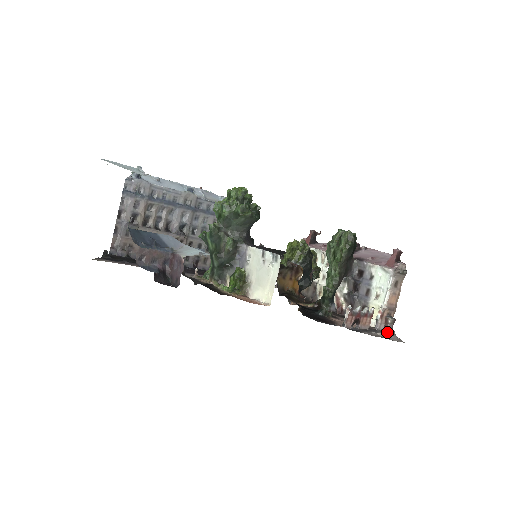
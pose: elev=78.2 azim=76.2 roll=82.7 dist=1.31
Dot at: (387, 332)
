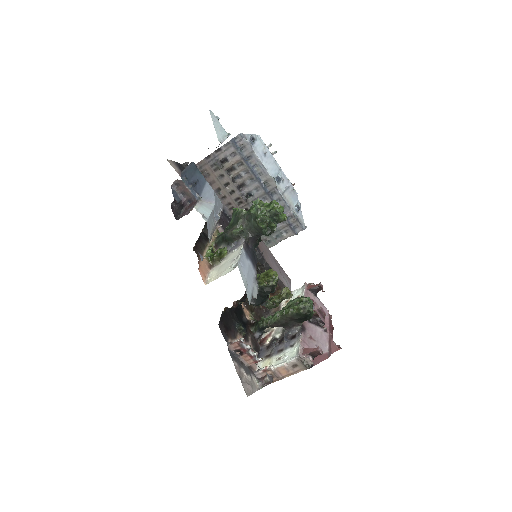
Dot at: (257, 382)
